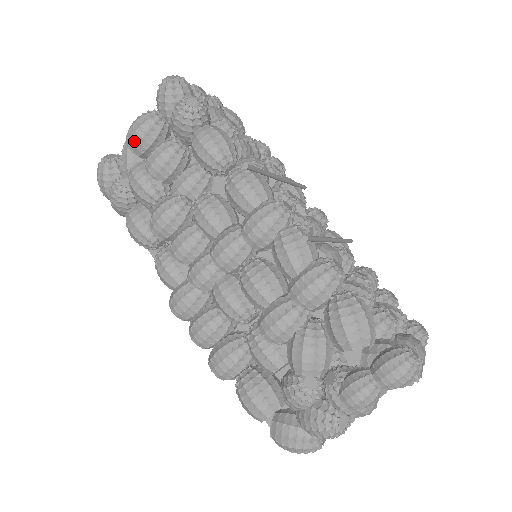
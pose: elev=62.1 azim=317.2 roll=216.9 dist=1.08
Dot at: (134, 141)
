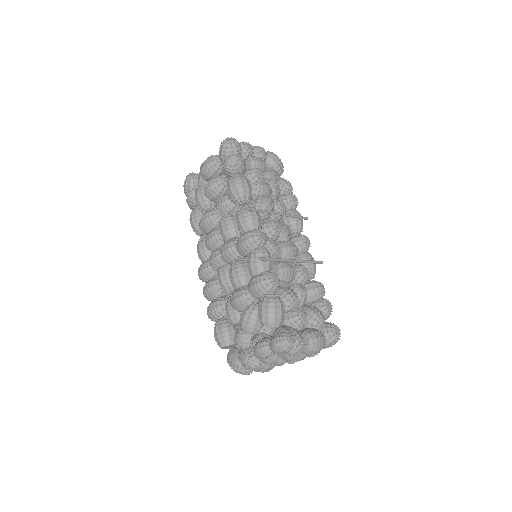
Dot at: (202, 172)
